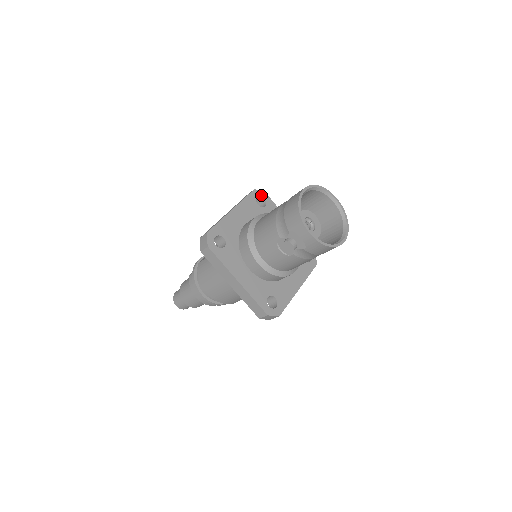
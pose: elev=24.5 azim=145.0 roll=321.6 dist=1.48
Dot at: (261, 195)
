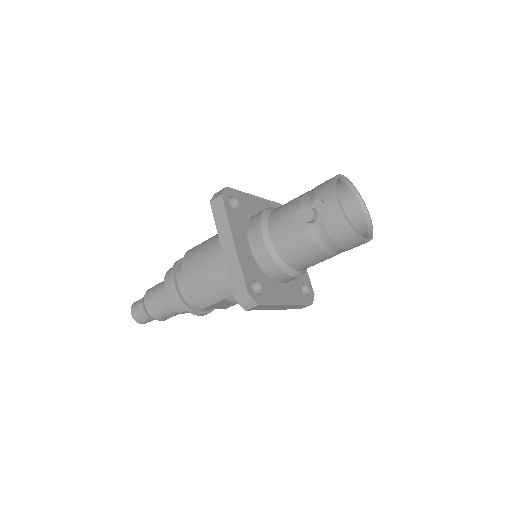
Dot at: occluded
